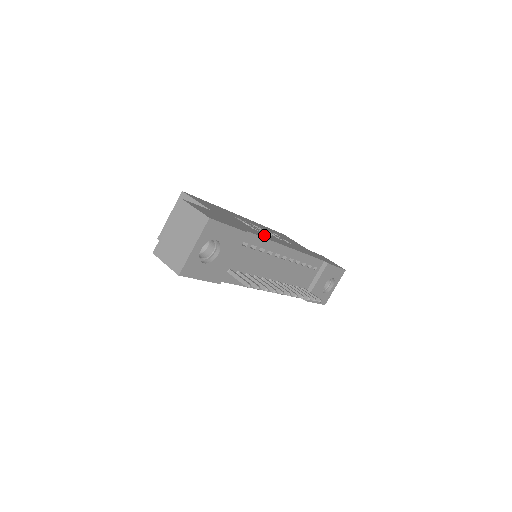
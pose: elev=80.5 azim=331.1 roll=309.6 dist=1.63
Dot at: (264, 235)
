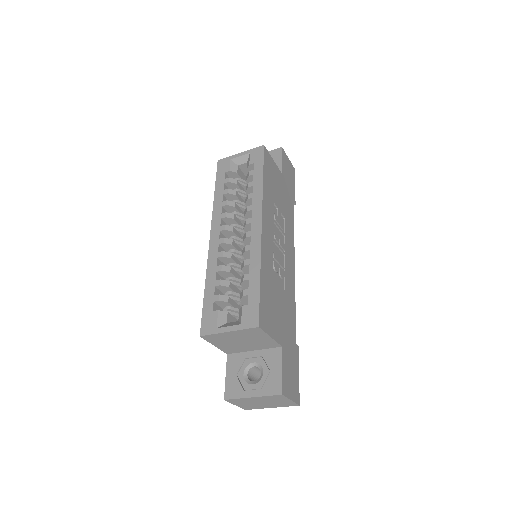
Dot at: (290, 290)
